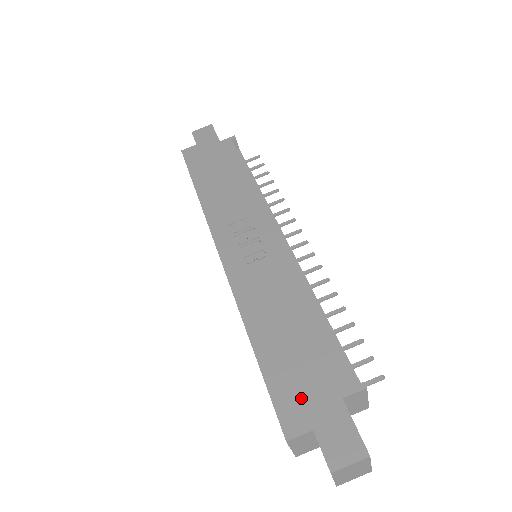
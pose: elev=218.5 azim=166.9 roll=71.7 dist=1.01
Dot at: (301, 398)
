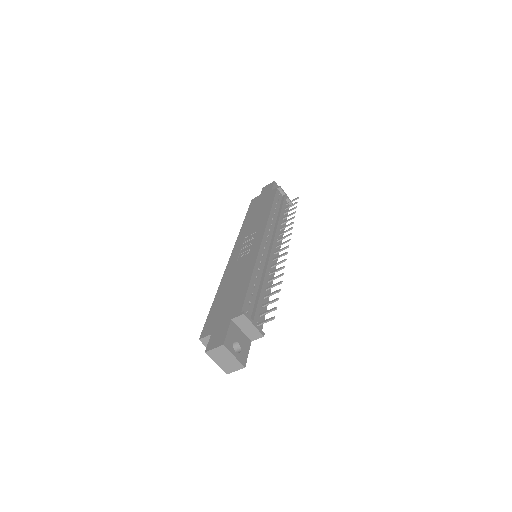
Dot at: (216, 320)
